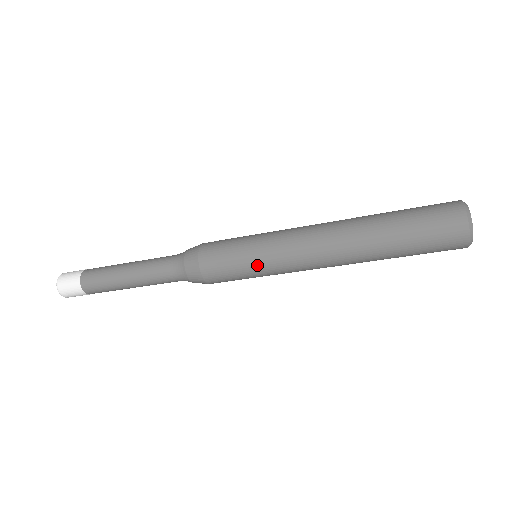
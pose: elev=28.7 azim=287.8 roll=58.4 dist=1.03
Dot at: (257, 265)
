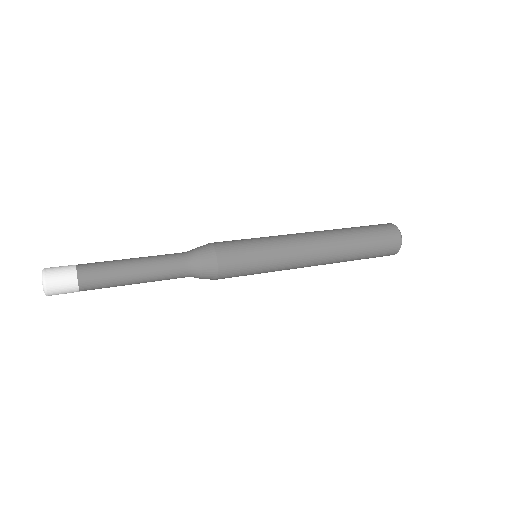
Dot at: (267, 261)
